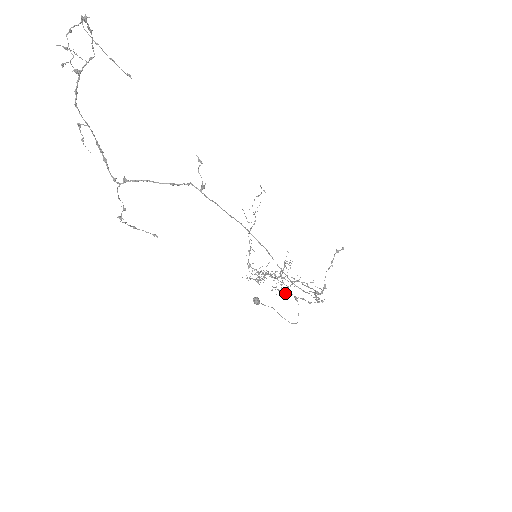
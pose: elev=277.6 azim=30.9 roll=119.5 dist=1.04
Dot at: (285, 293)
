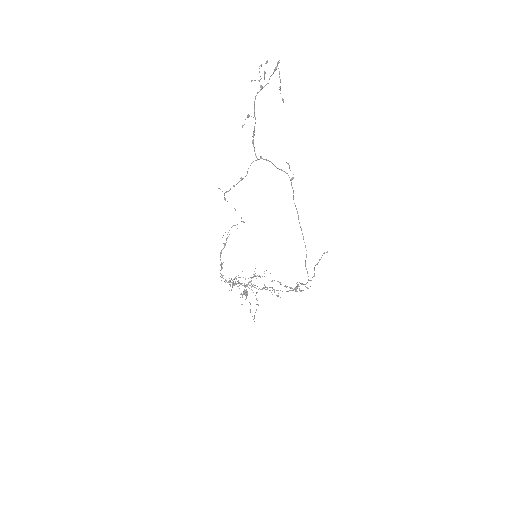
Dot at: (280, 282)
